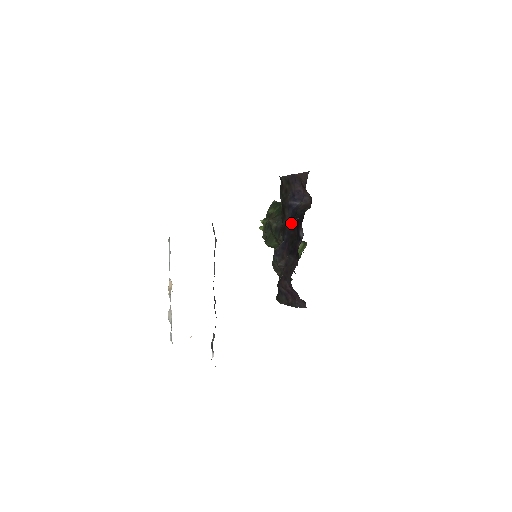
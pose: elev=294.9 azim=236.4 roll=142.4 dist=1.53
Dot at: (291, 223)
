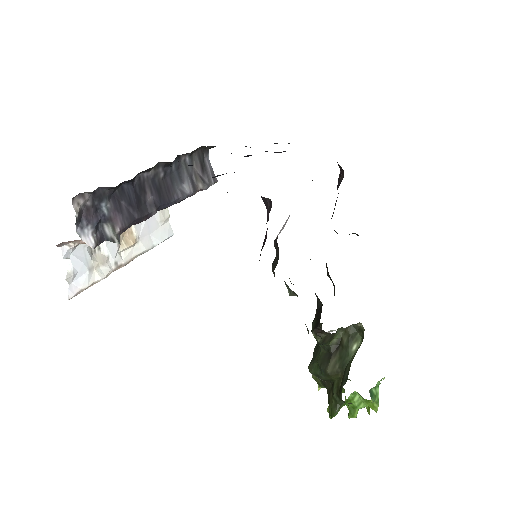
Dot at: occluded
